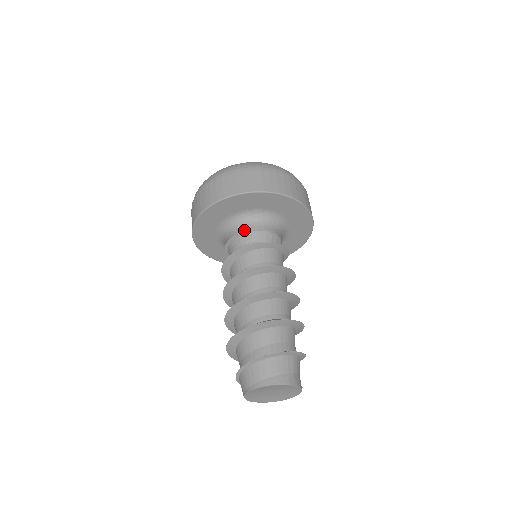
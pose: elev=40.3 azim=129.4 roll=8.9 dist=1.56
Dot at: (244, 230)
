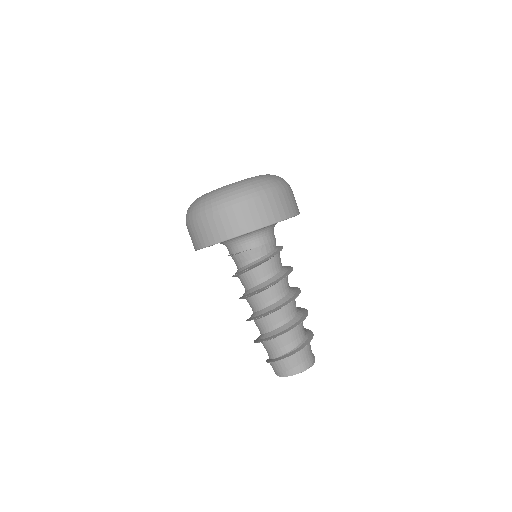
Dot at: (236, 251)
